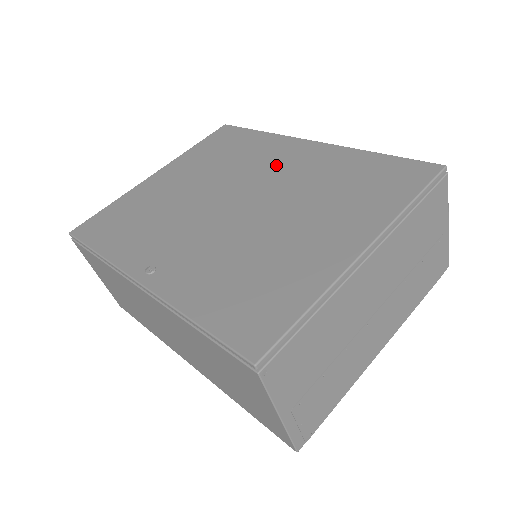
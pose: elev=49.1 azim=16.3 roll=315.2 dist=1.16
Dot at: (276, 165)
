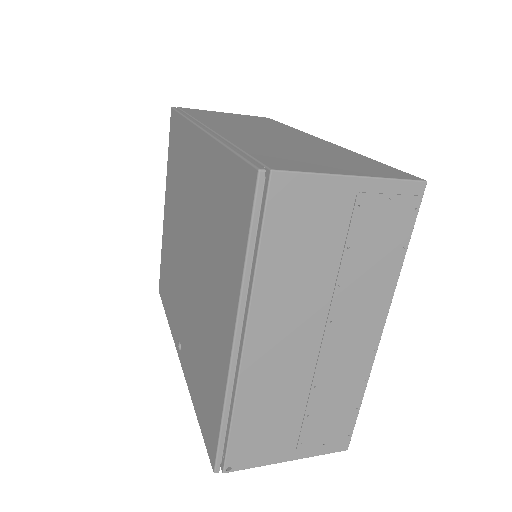
Dot at: (193, 186)
